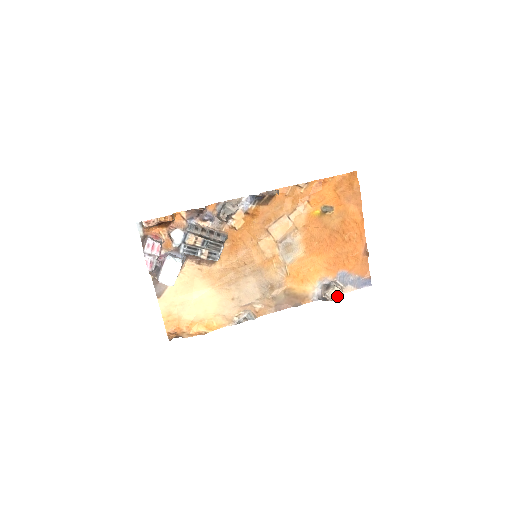
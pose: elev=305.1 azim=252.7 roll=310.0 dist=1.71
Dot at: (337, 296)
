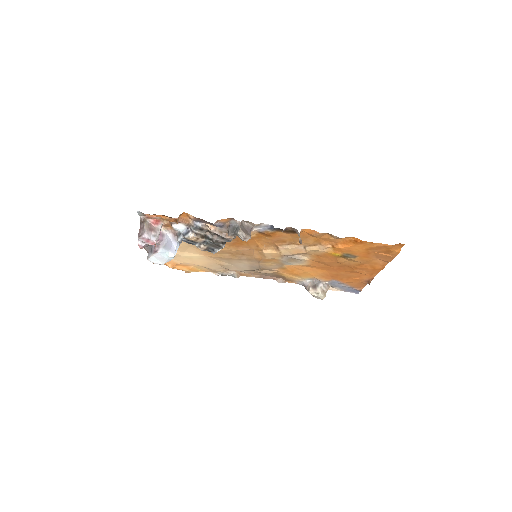
Dot at: (318, 297)
